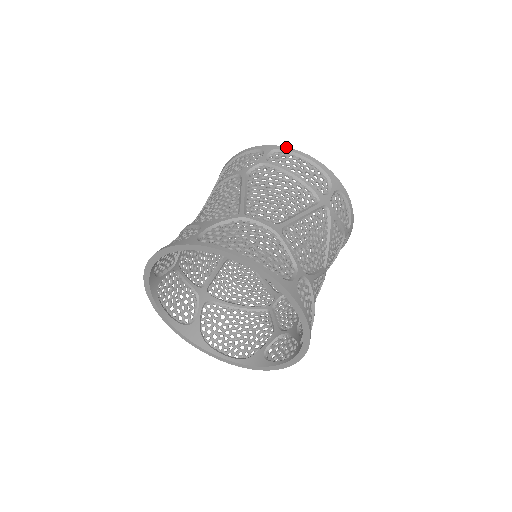
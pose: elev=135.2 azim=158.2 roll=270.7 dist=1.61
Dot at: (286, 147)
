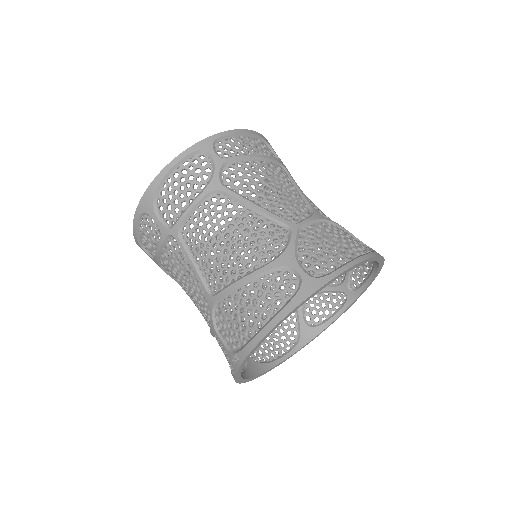
Dot at: (220, 133)
